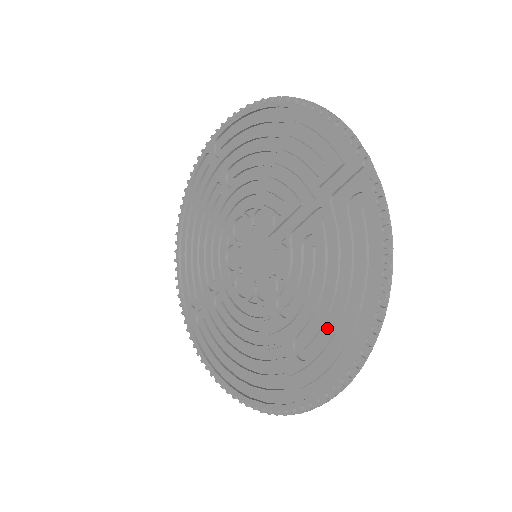
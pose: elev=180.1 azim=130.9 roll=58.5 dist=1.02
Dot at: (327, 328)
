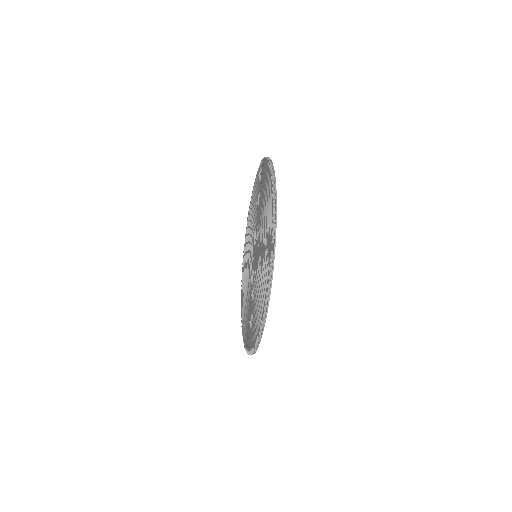
Dot at: occluded
